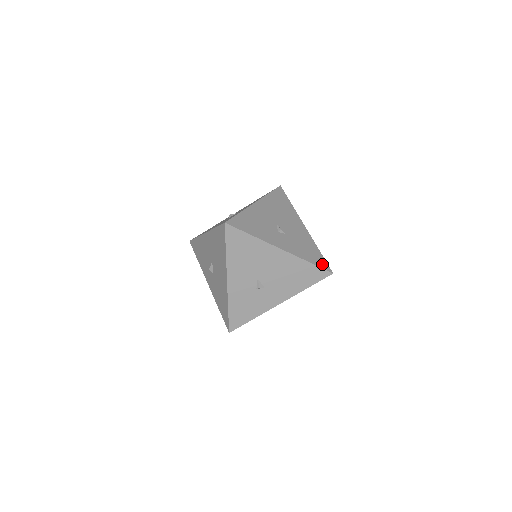
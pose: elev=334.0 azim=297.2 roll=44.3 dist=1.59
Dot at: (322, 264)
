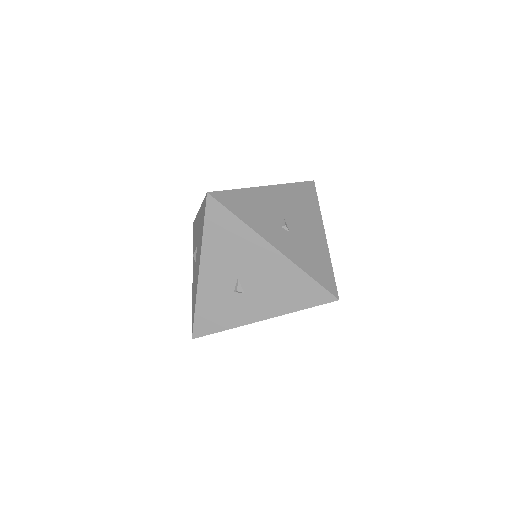
Dot at: (328, 284)
